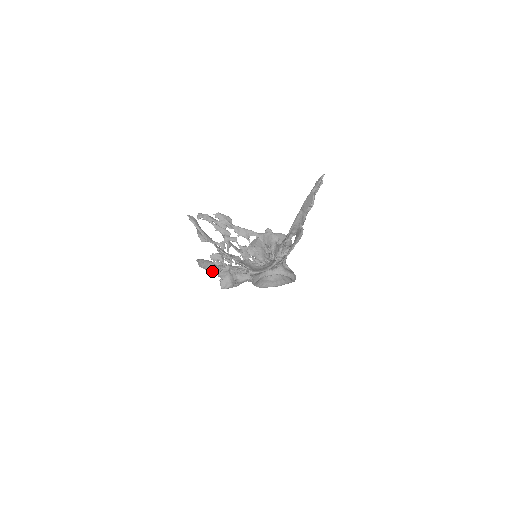
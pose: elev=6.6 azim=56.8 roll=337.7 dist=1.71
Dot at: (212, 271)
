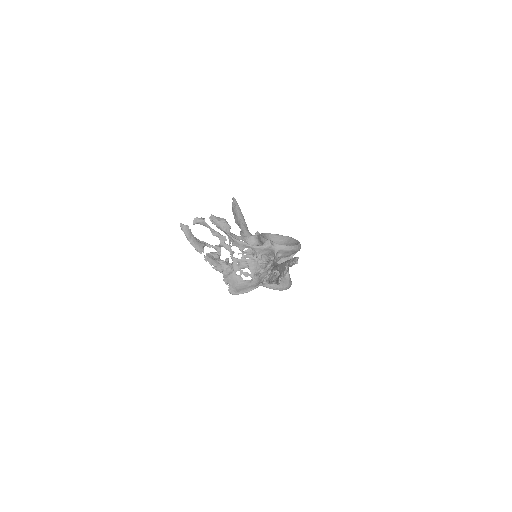
Dot at: (237, 224)
